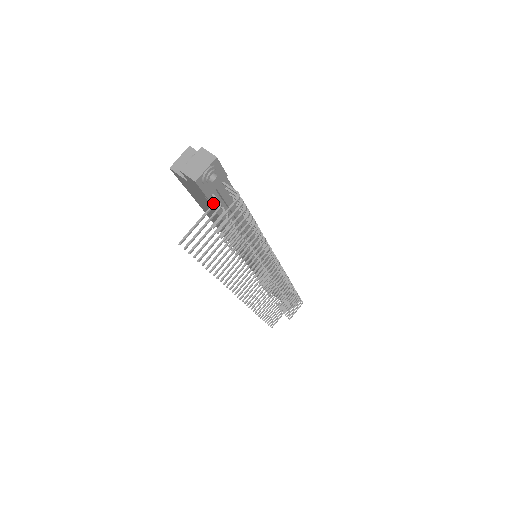
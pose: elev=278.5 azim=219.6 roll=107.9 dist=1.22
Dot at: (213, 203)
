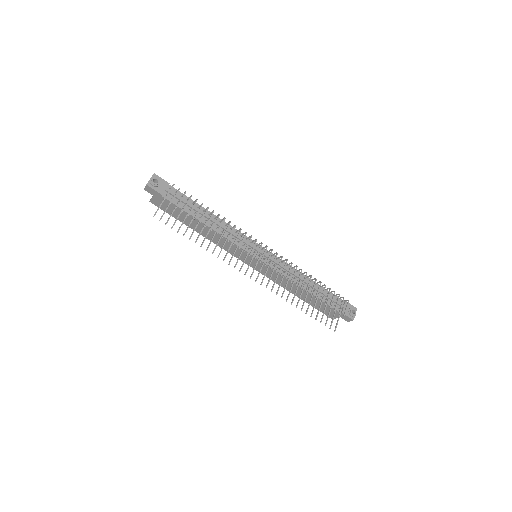
Dot at: occluded
